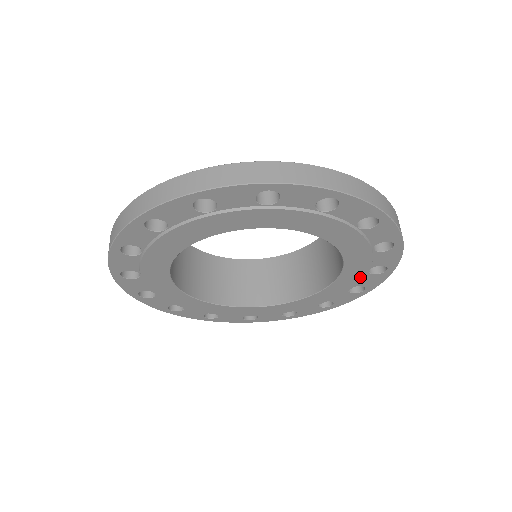
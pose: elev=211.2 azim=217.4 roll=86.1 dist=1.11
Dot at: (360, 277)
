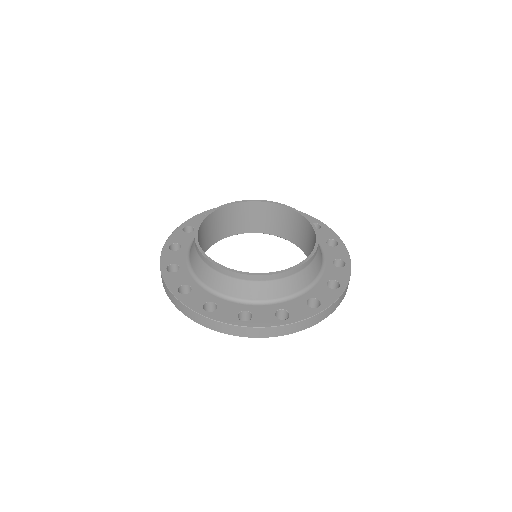
Dot at: occluded
